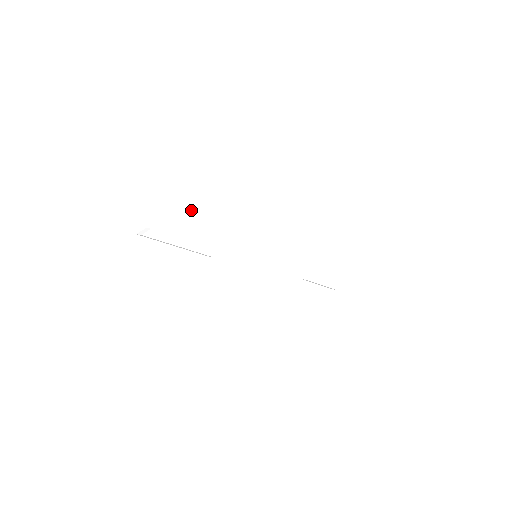
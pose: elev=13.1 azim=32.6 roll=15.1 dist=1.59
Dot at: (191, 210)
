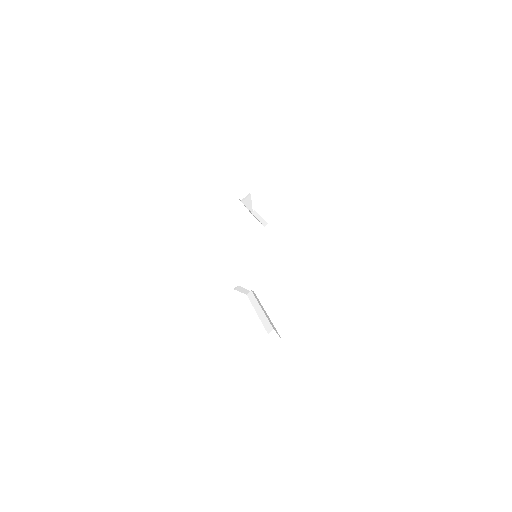
Dot at: (237, 288)
